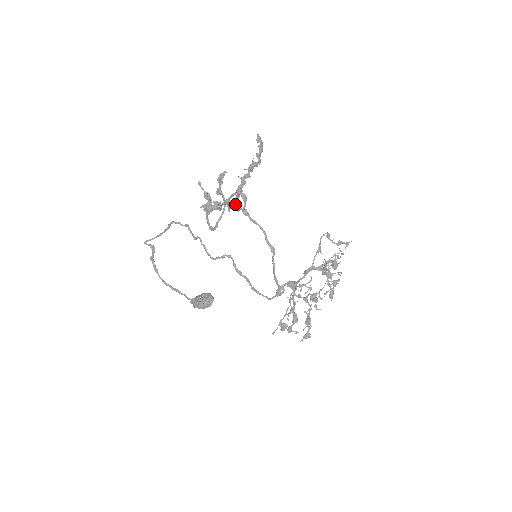
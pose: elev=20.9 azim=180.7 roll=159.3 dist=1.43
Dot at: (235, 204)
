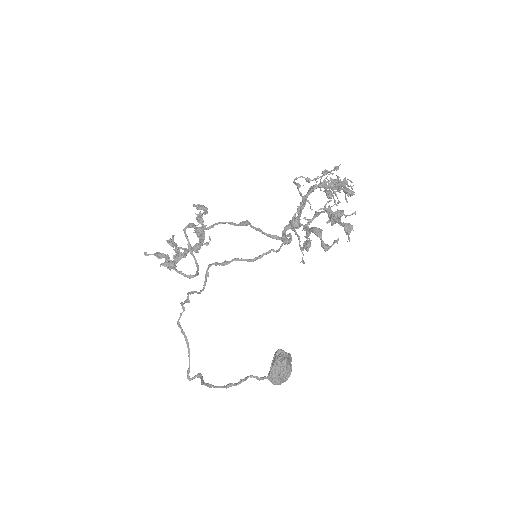
Dot at: (200, 245)
